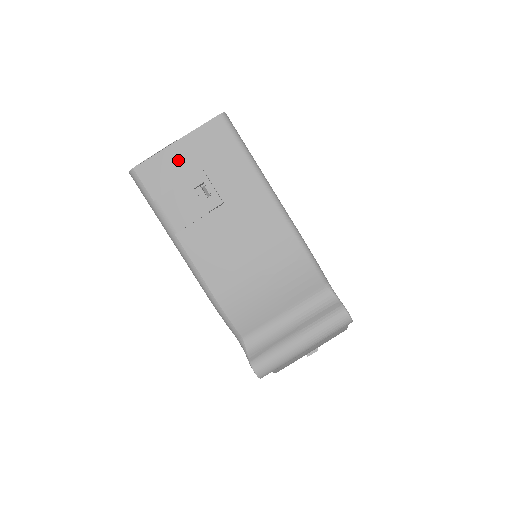
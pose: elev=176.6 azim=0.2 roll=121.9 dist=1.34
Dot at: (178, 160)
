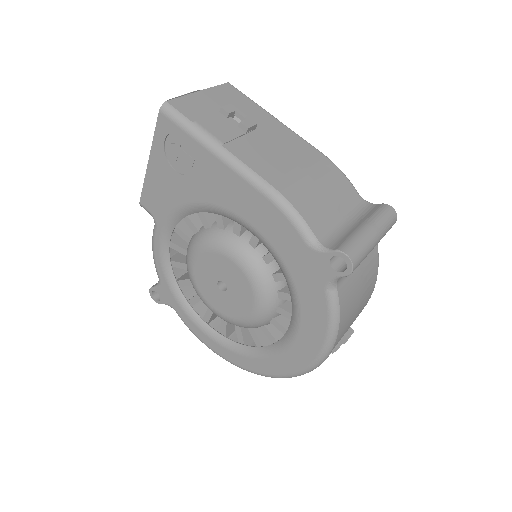
Dot at: (205, 101)
